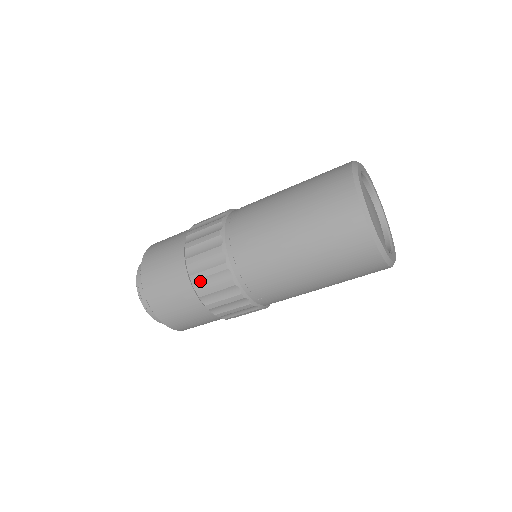
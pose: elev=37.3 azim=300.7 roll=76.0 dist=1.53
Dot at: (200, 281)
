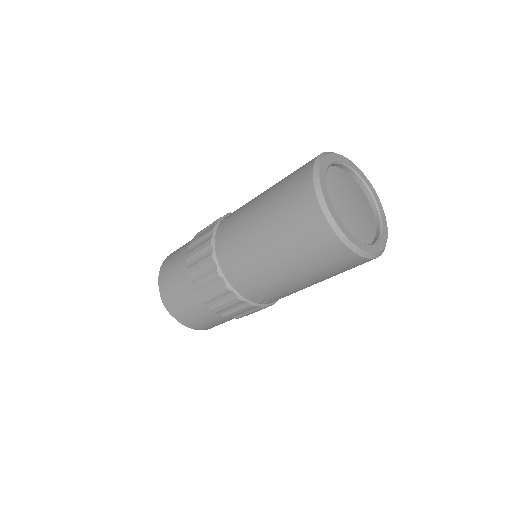
Dot at: (211, 301)
